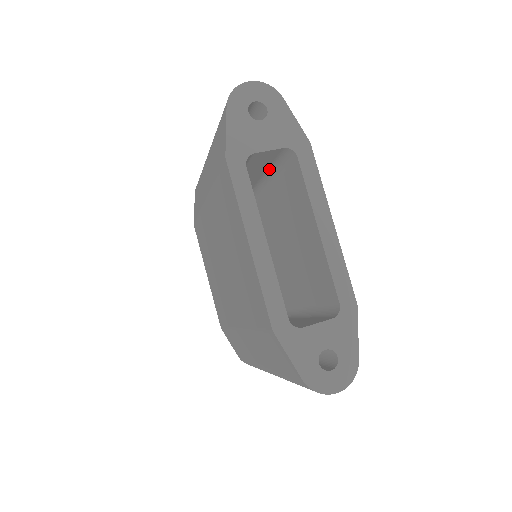
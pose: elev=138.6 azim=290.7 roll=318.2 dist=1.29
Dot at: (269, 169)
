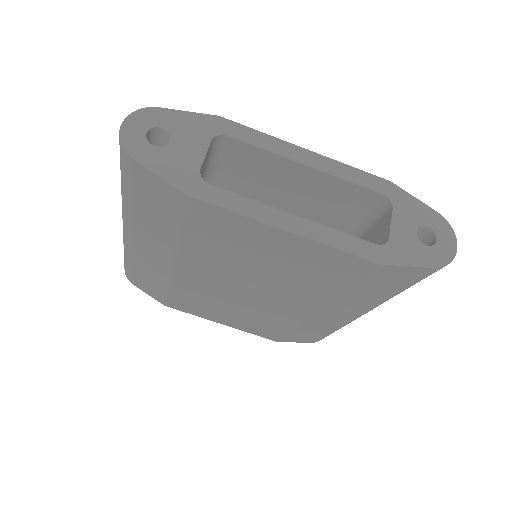
Dot at: occluded
